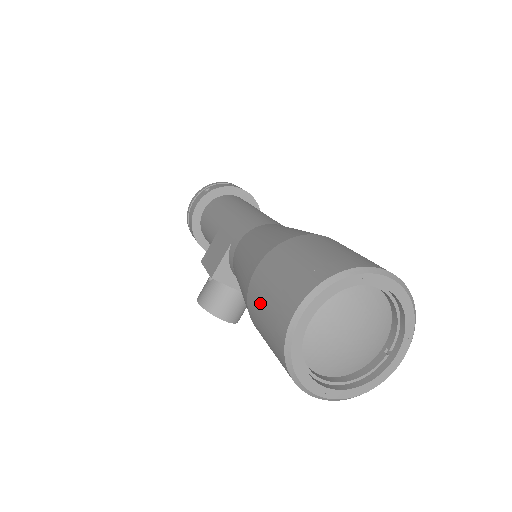
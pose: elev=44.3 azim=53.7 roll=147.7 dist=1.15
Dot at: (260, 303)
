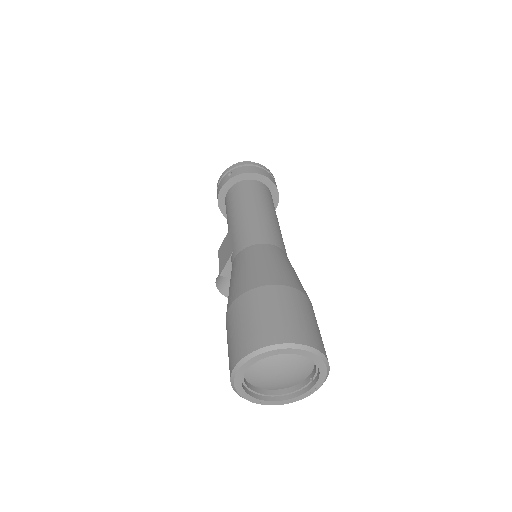
Dot at: (227, 338)
